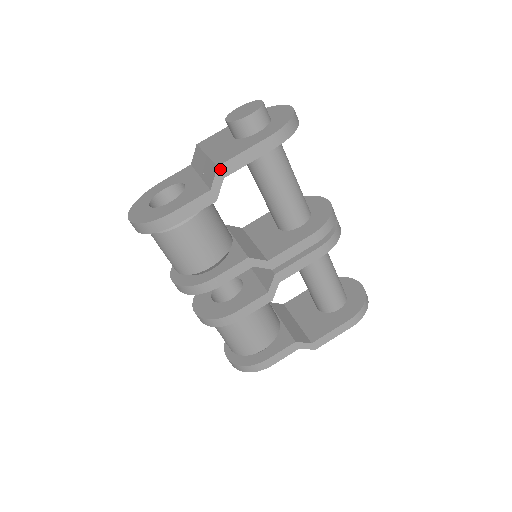
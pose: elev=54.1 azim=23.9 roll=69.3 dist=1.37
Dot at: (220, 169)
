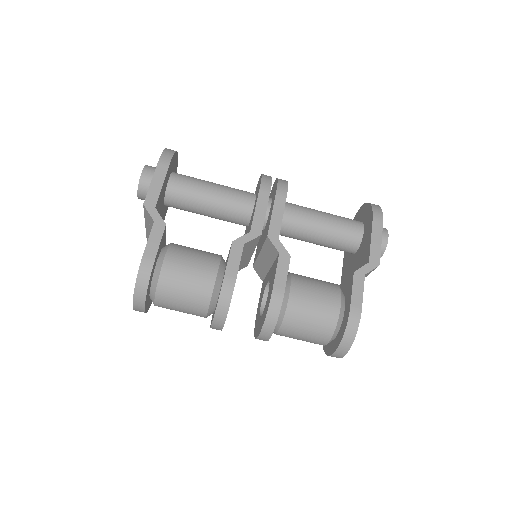
Dot at: (147, 205)
